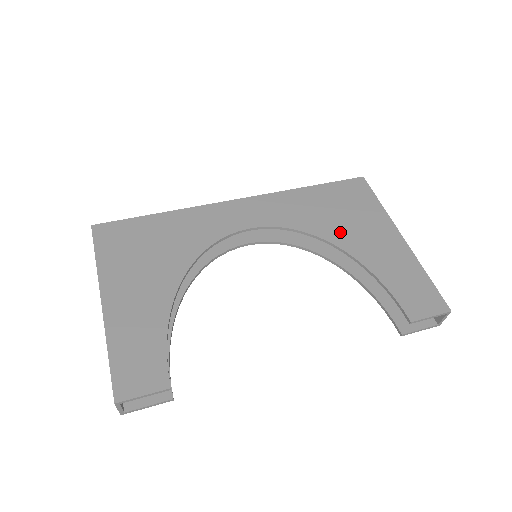
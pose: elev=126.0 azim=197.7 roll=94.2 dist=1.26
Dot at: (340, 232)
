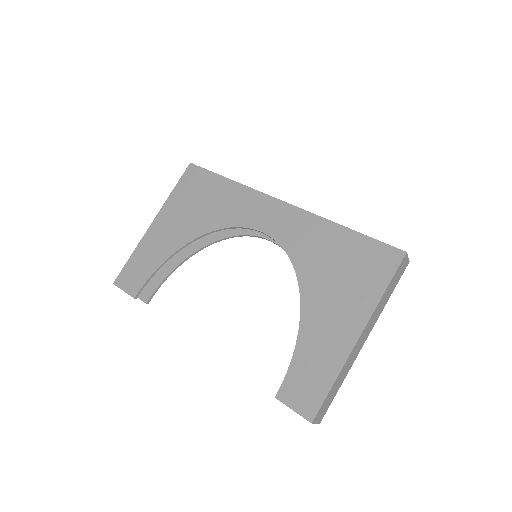
Dot at: (317, 288)
